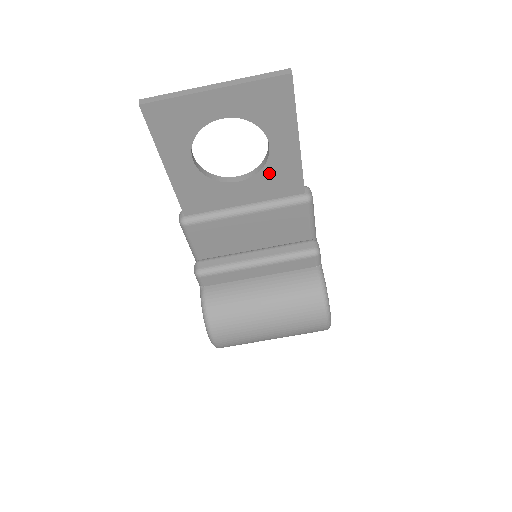
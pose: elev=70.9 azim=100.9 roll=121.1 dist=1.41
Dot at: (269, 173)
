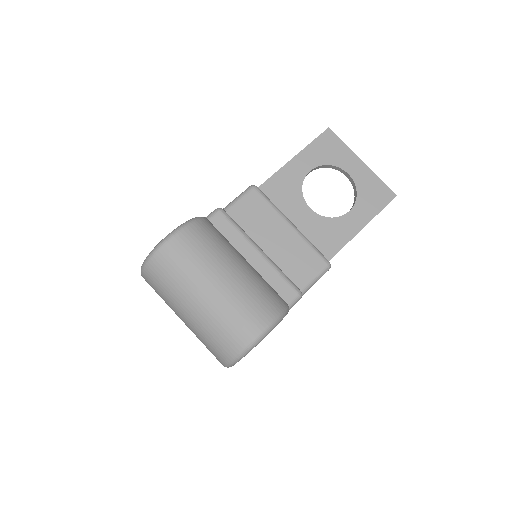
Dot at: (329, 225)
